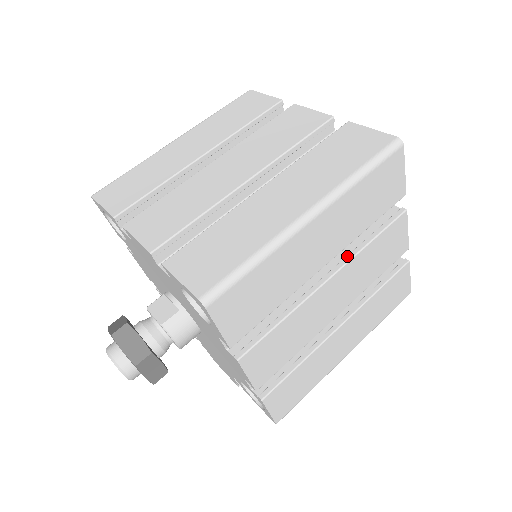
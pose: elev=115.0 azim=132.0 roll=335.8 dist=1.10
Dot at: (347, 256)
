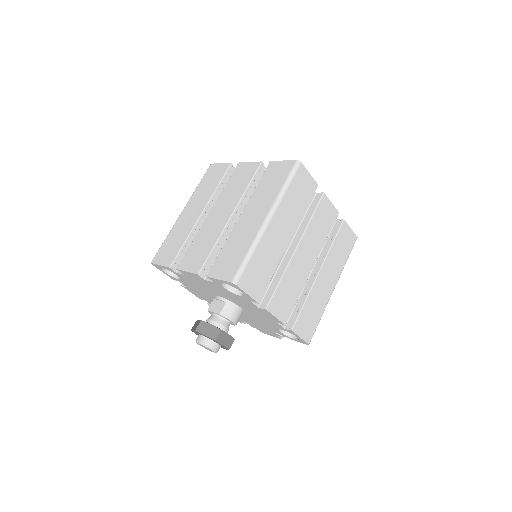
Dot at: (301, 232)
